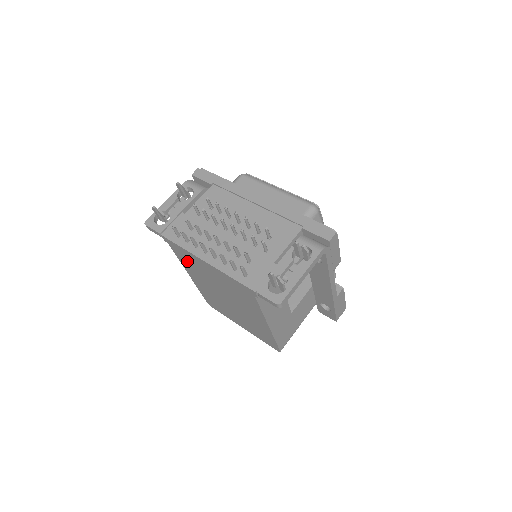
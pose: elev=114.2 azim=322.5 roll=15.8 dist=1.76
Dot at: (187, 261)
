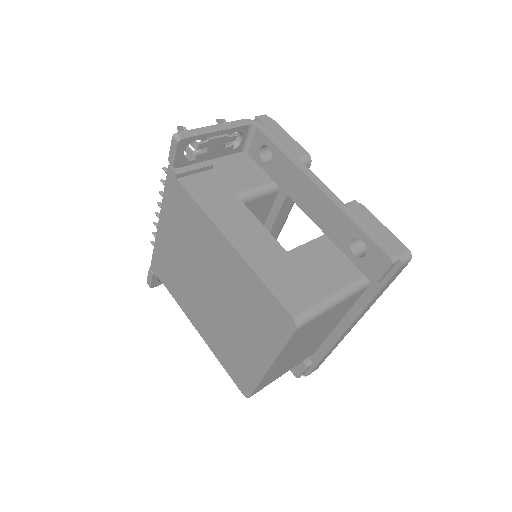
Dot at: (171, 278)
